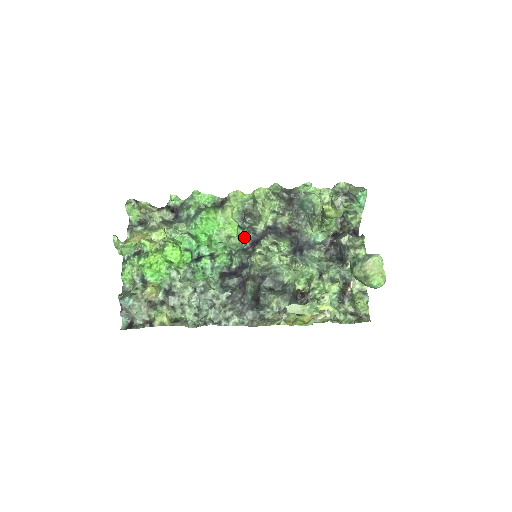
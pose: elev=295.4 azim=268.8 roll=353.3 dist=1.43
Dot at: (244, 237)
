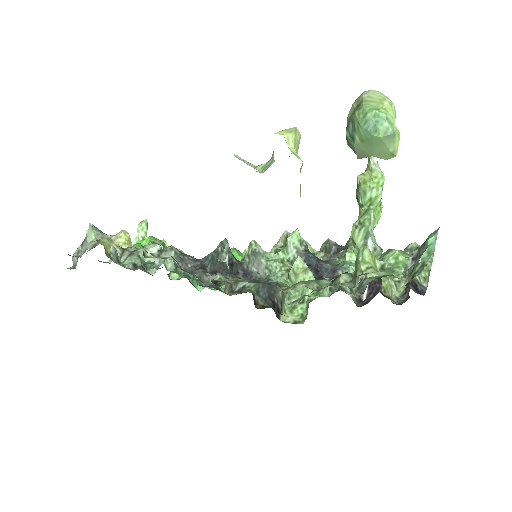
Dot at: occluded
